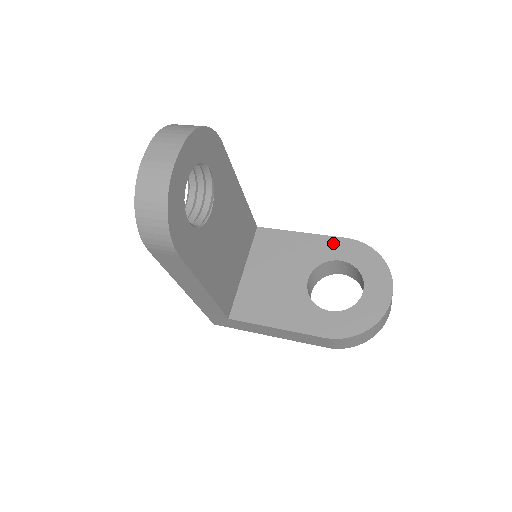
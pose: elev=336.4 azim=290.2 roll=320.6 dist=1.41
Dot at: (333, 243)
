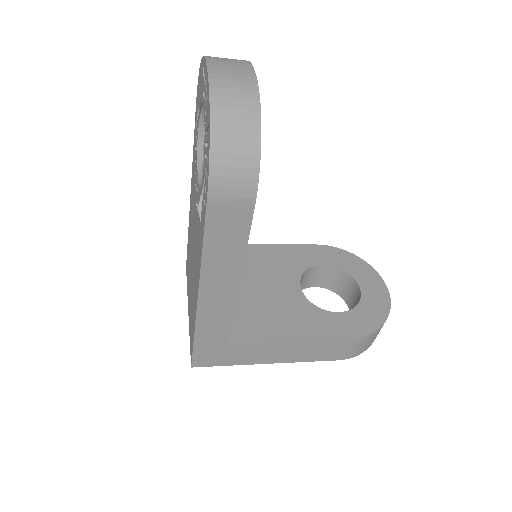
Dot at: (307, 250)
